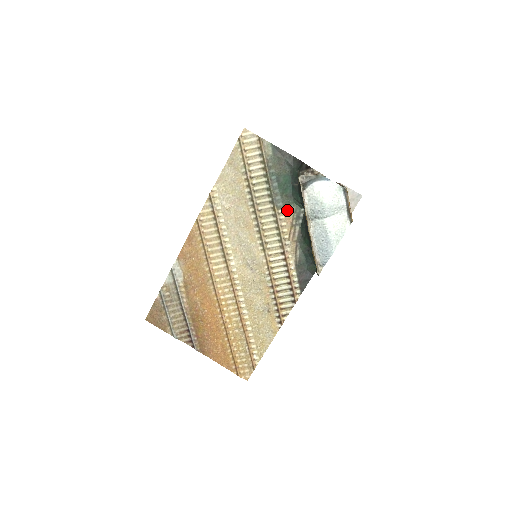
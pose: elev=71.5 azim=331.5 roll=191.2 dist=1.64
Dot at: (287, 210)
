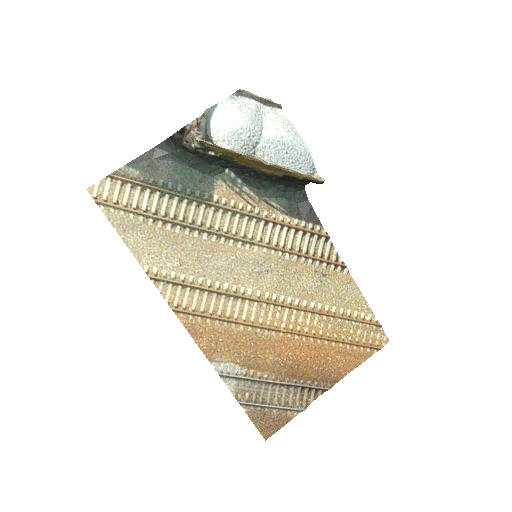
Dot at: (218, 190)
